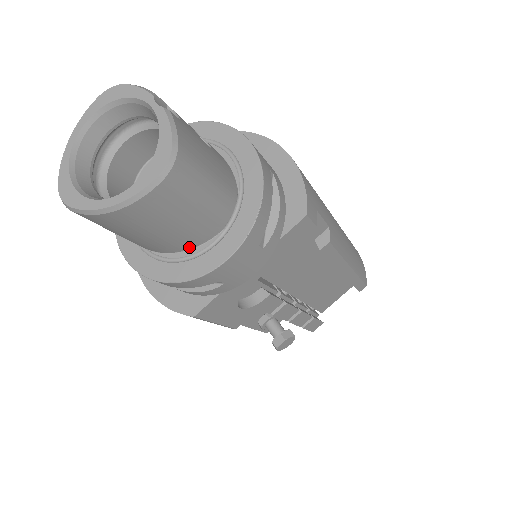
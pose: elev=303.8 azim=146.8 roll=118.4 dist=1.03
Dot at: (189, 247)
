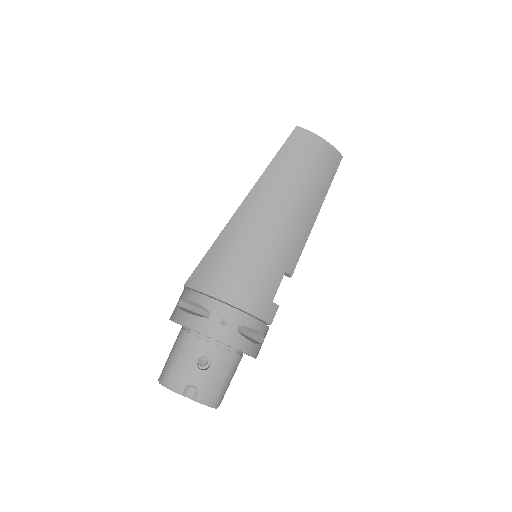
Dot at: occluded
